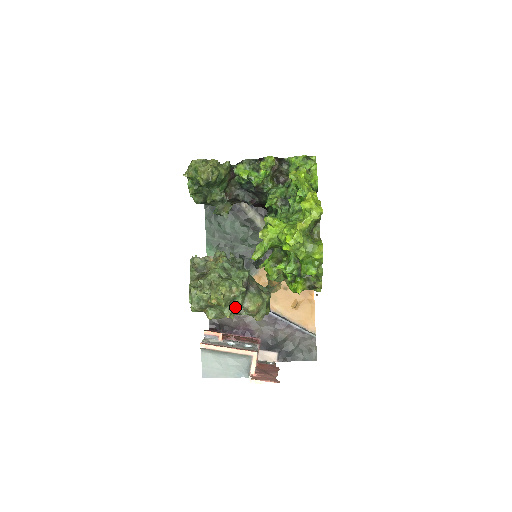
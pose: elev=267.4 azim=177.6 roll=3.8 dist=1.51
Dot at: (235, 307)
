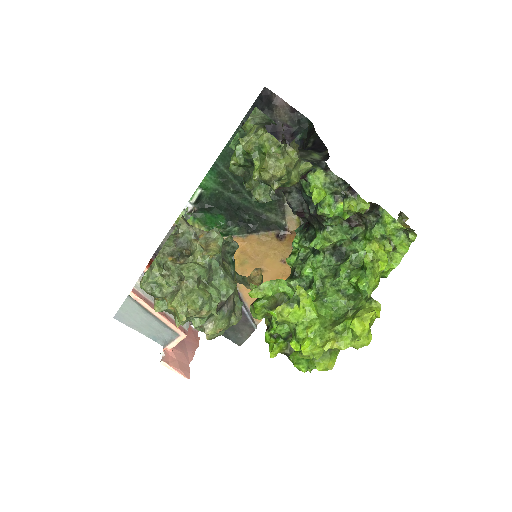
Dot at: (192, 321)
